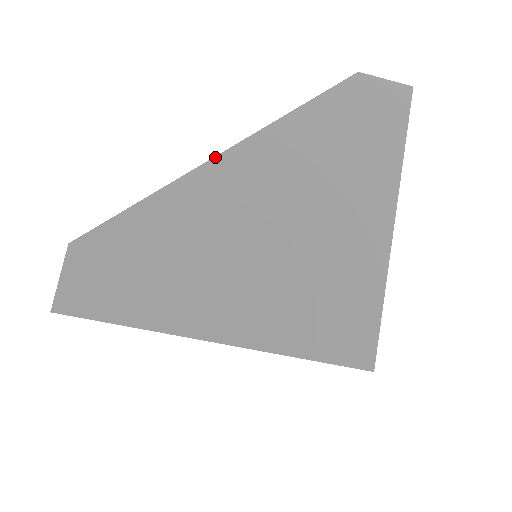
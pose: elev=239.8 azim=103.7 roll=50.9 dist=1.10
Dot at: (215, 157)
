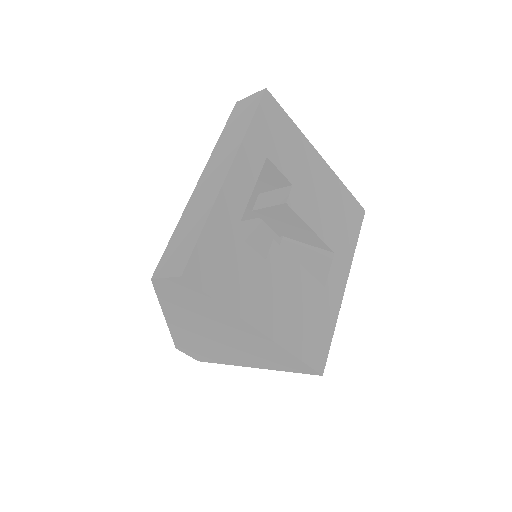
Dot at: (167, 324)
